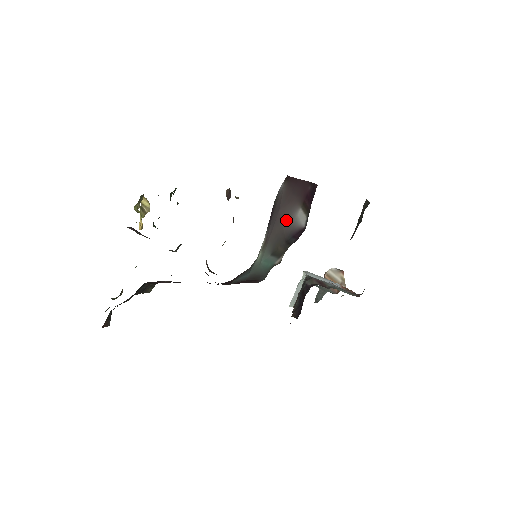
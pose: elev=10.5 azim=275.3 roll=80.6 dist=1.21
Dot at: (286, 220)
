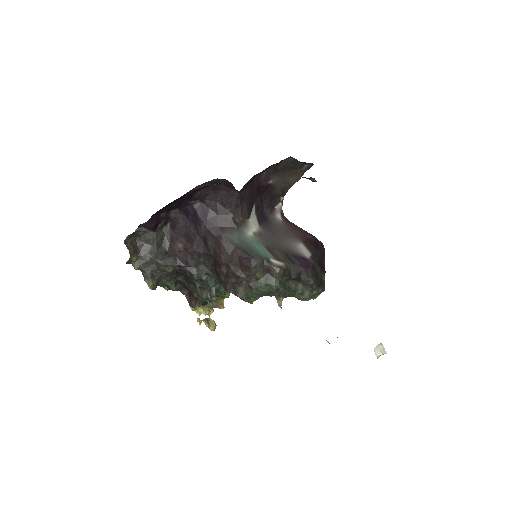
Dot at: (286, 242)
